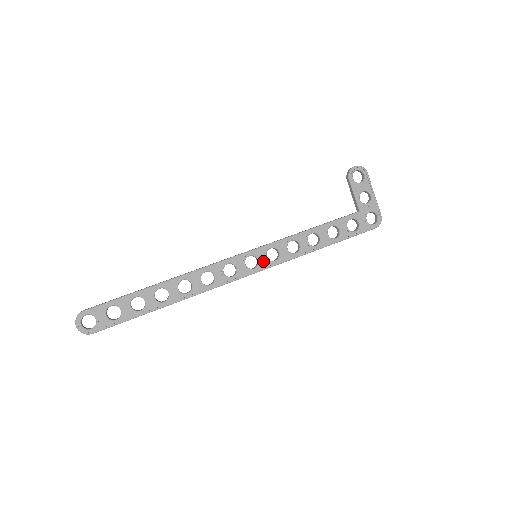
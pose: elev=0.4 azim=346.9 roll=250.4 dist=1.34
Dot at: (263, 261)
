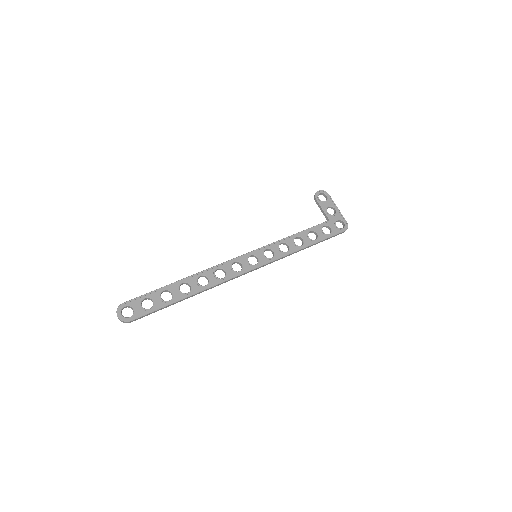
Dot at: (262, 259)
